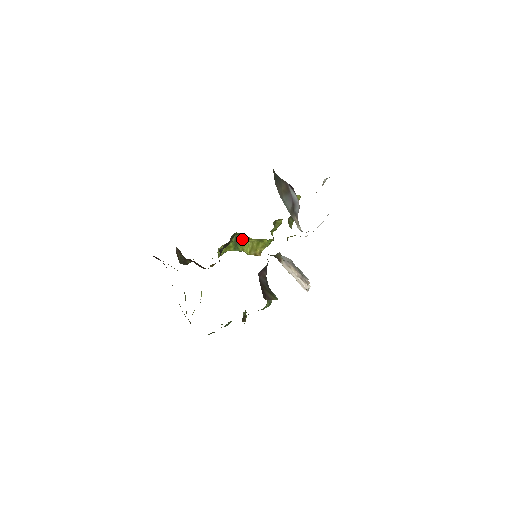
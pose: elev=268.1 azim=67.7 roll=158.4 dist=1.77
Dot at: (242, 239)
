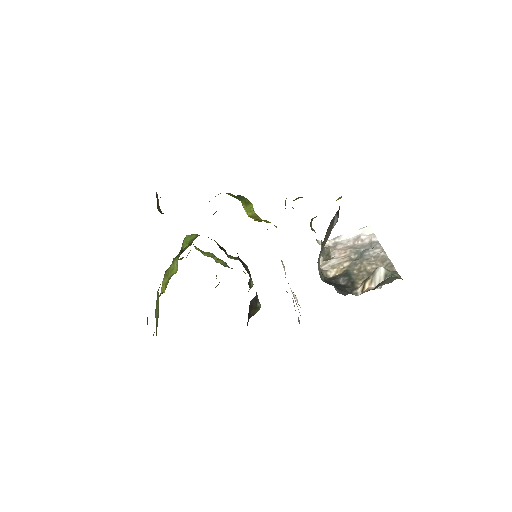
Dot at: (247, 201)
